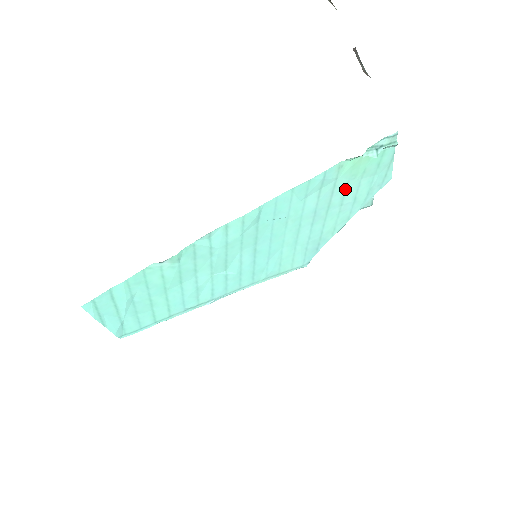
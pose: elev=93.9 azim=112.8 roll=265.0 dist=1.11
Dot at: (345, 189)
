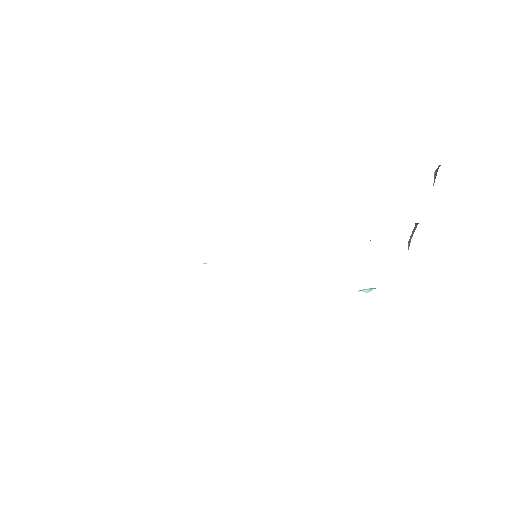
Dot at: occluded
